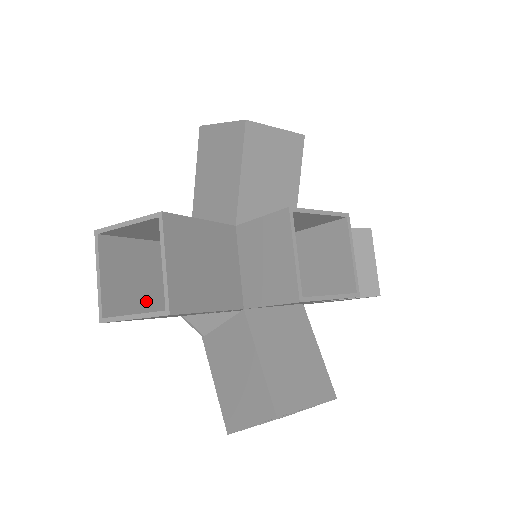
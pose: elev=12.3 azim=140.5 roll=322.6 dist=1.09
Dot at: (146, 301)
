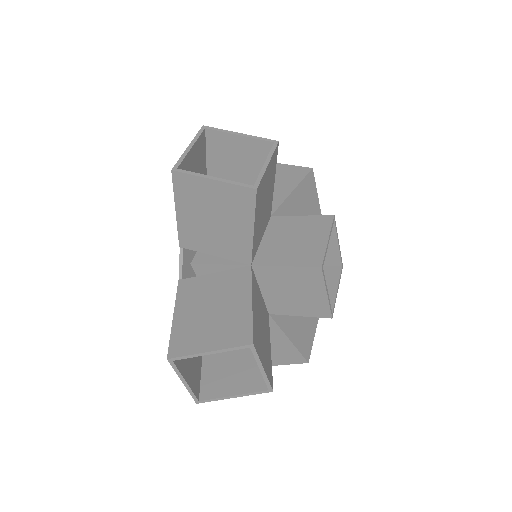
Dot at: occluded
